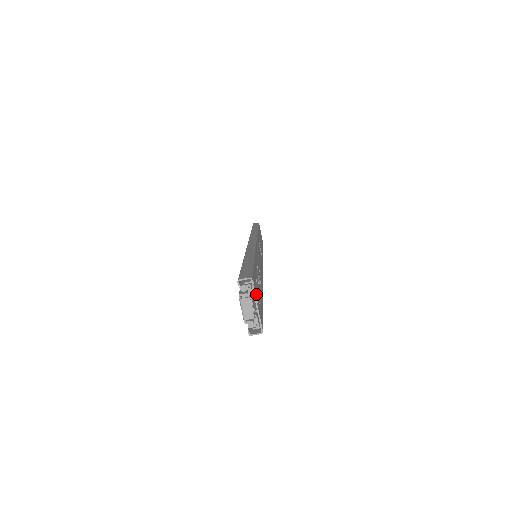
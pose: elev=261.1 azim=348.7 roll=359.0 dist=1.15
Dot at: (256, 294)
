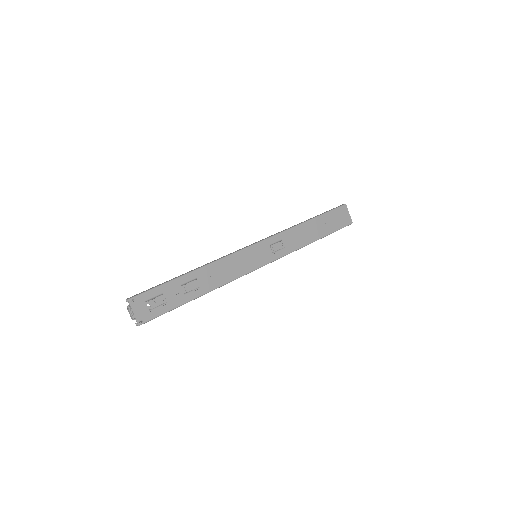
Dot at: (139, 306)
